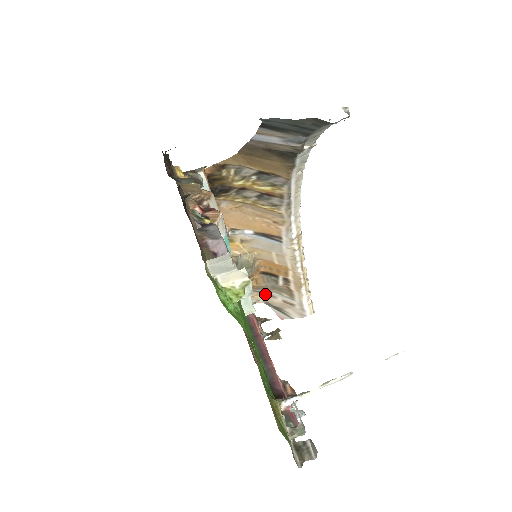
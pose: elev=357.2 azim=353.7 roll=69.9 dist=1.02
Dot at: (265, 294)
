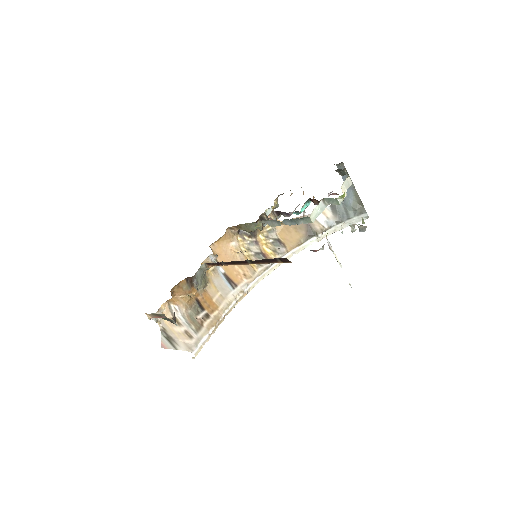
Dot at: occluded
